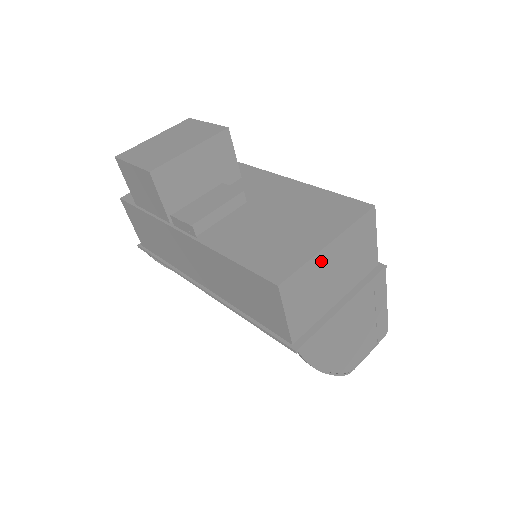
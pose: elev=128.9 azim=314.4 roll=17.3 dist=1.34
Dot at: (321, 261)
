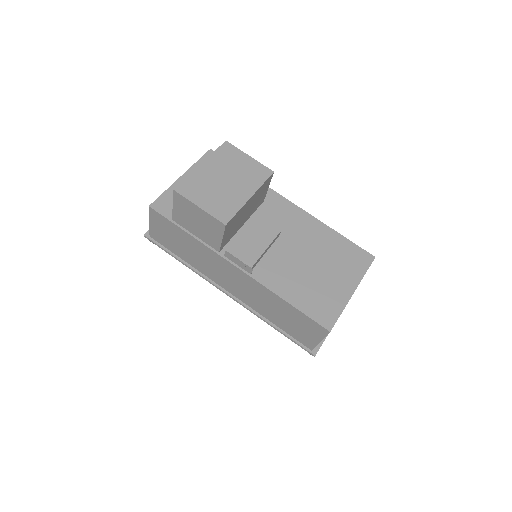
Dot at: occluded
